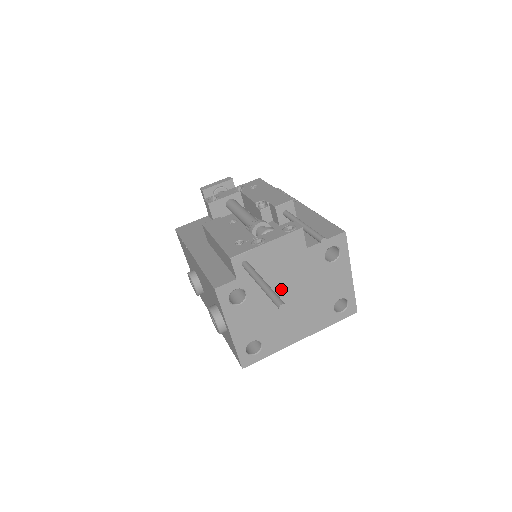
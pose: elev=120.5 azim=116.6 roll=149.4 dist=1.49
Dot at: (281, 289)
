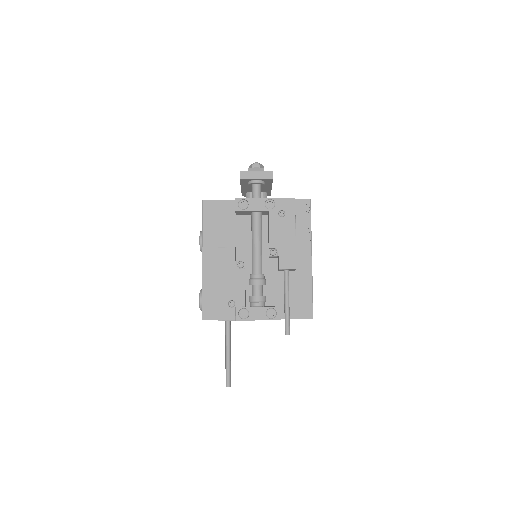
Dot at: occluded
